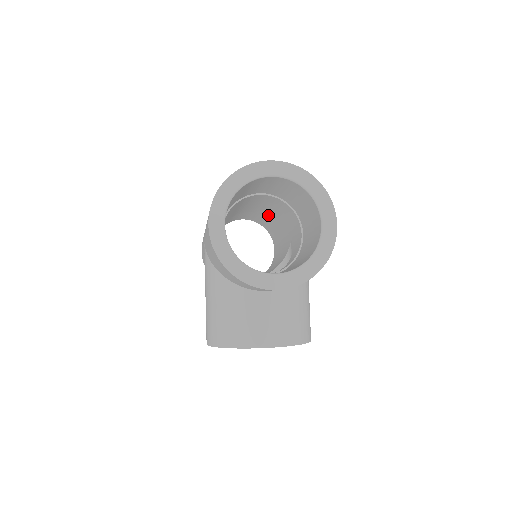
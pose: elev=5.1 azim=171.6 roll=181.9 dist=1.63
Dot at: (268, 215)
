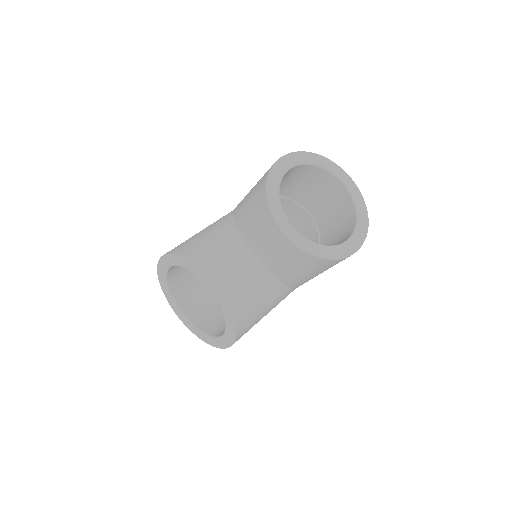
Dot at: occluded
